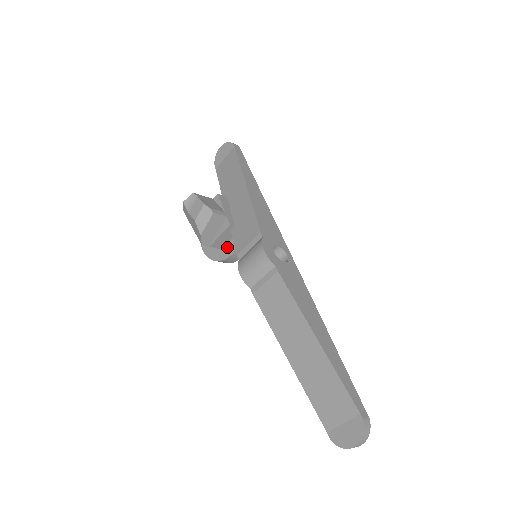
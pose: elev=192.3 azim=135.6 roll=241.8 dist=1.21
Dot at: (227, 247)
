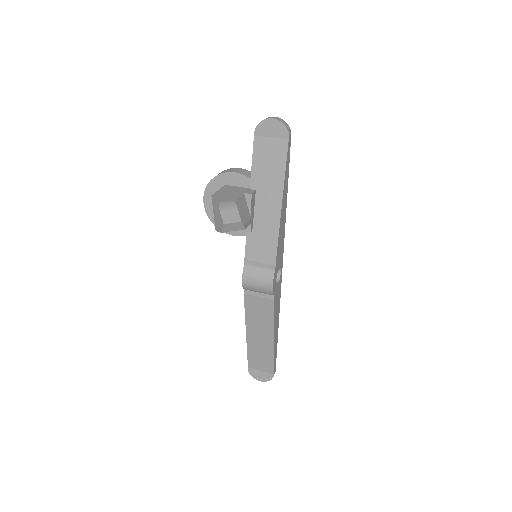
Dot at: occluded
